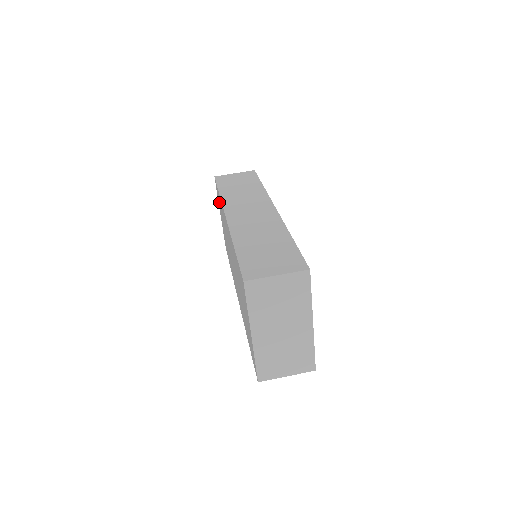
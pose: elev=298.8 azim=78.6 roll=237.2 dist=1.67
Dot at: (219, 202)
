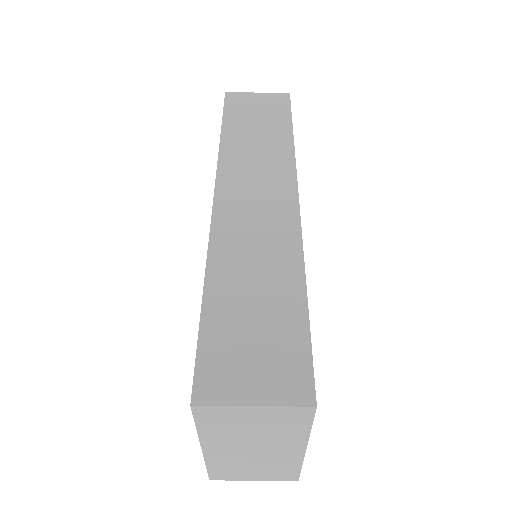
Dot at: occluded
